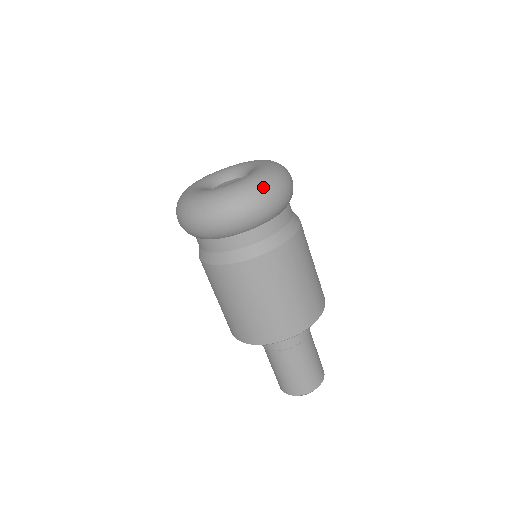
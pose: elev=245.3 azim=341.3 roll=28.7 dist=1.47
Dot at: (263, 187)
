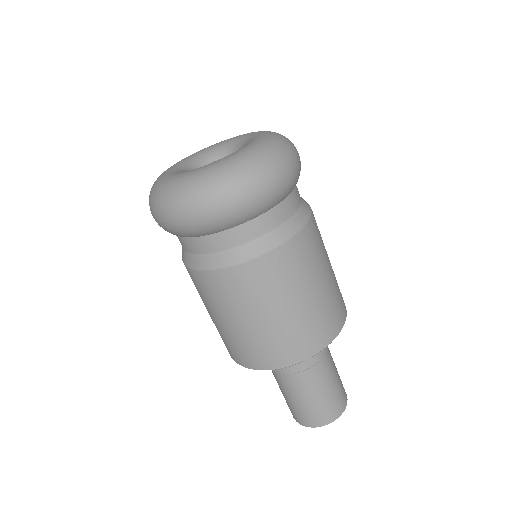
Dot at: (209, 187)
